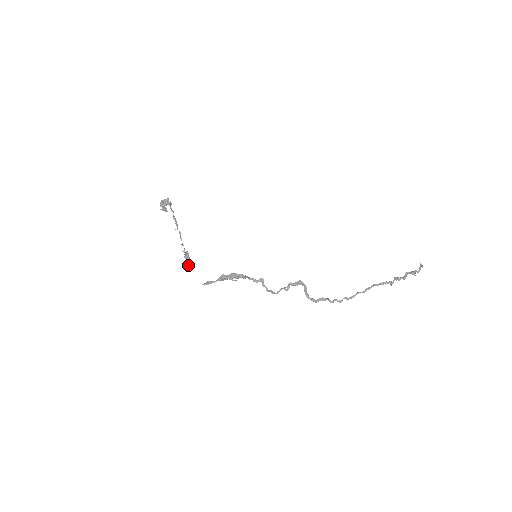
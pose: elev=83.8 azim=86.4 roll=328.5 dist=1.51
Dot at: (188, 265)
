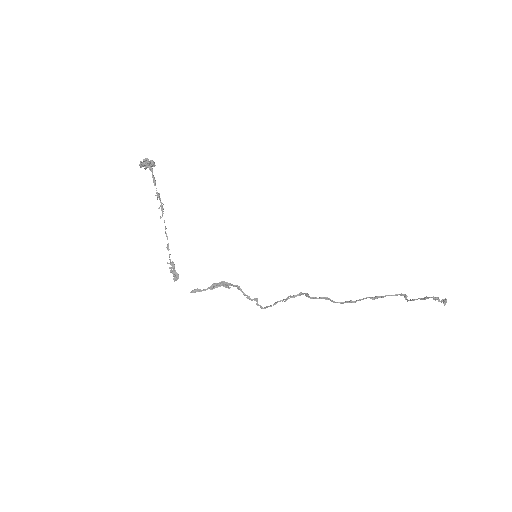
Dot at: (174, 279)
